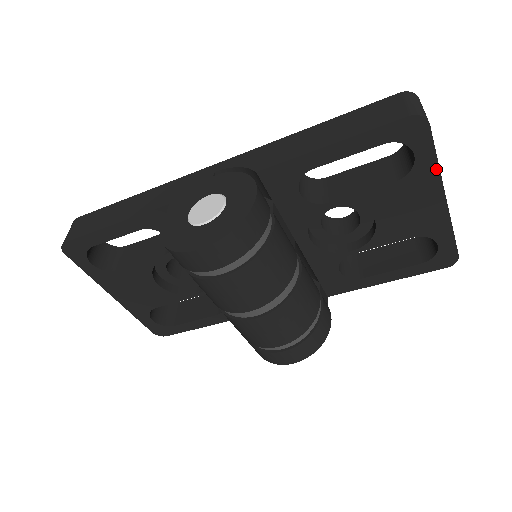
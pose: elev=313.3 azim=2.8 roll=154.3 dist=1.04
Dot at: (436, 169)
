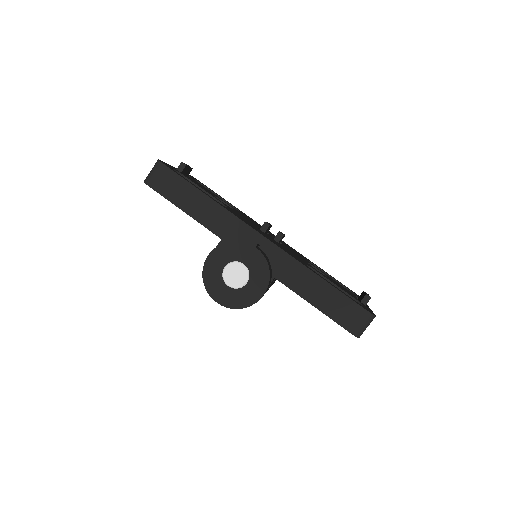
Dot at: occluded
